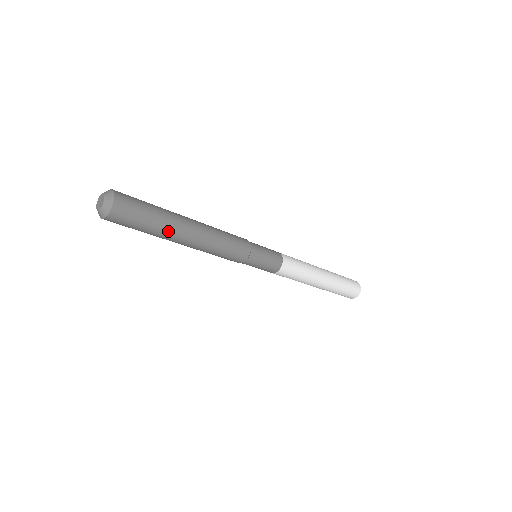
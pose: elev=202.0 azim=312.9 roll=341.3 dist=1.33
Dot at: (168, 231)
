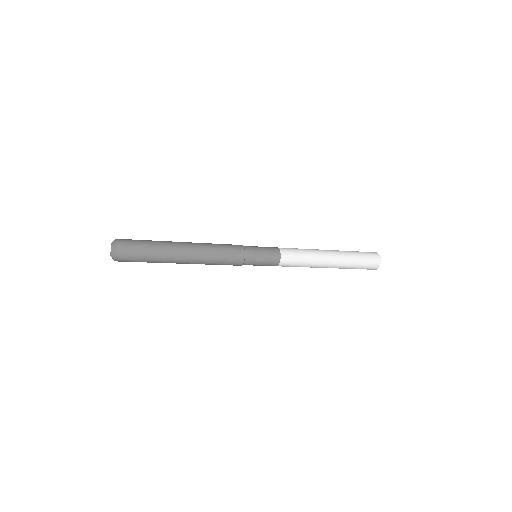
Dot at: (164, 262)
